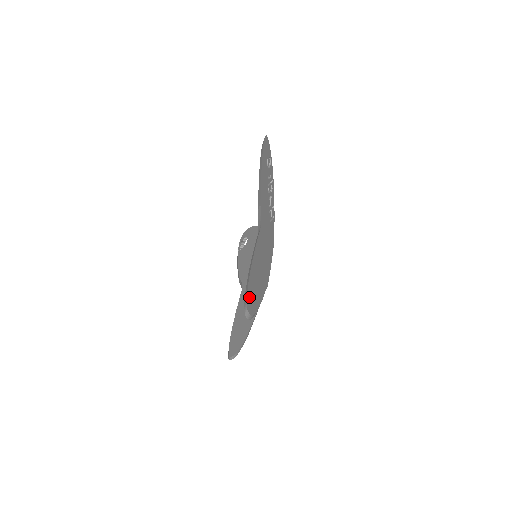
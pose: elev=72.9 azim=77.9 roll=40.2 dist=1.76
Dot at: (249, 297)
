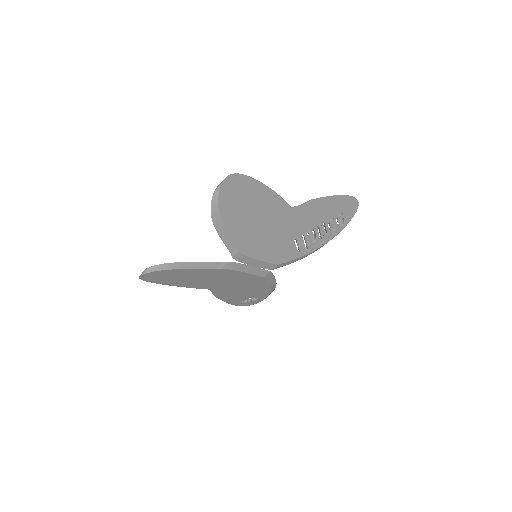
Dot at: (235, 183)
